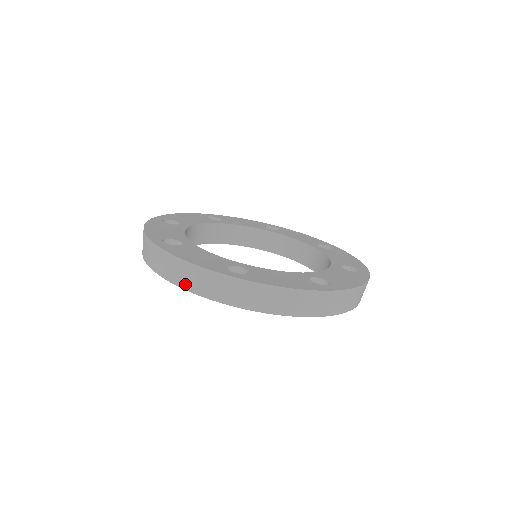
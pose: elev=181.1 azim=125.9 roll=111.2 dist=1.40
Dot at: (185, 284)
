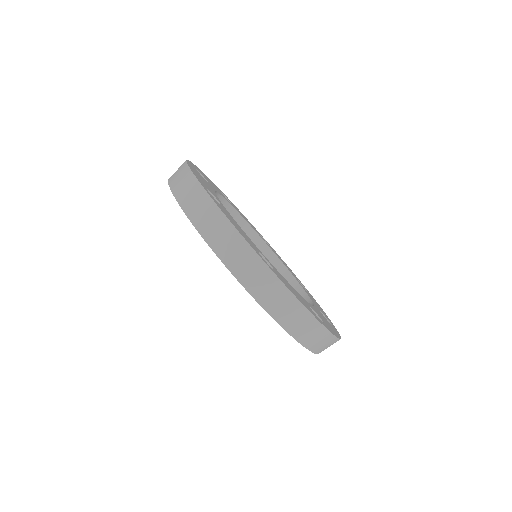
Dot at: (288, 324)
